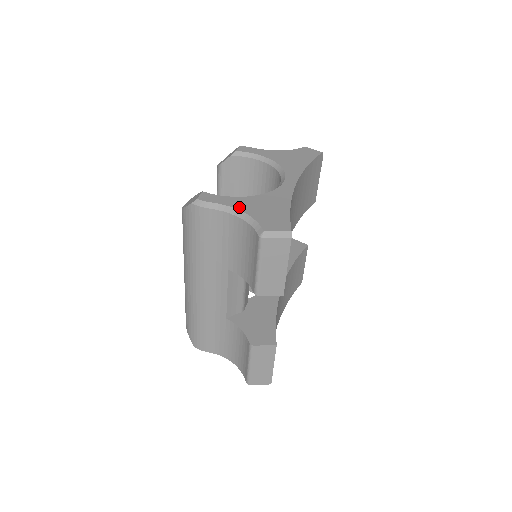
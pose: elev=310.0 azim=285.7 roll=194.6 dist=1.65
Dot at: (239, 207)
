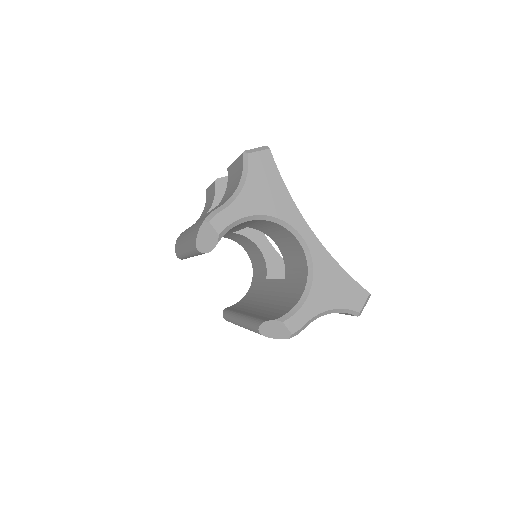
Dot at: (322, 309)
